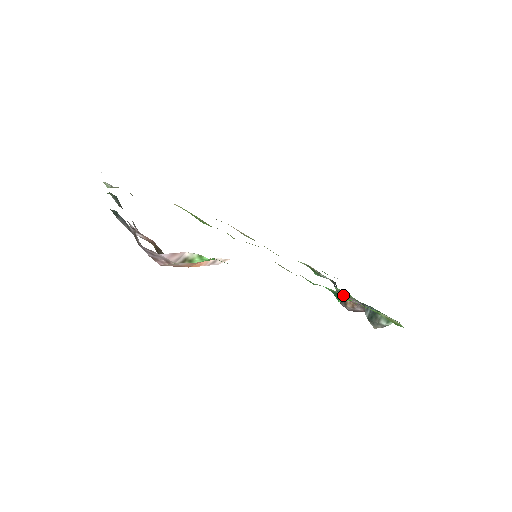
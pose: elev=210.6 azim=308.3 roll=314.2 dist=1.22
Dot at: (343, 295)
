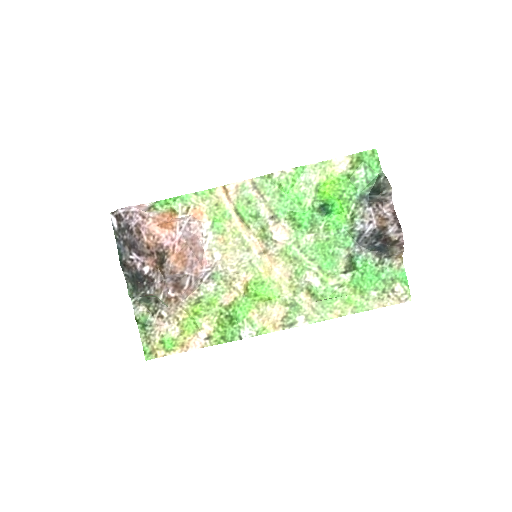
Dot at: (319, 199)
